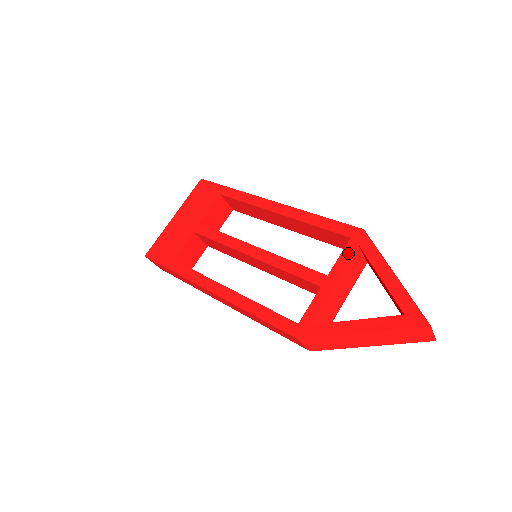
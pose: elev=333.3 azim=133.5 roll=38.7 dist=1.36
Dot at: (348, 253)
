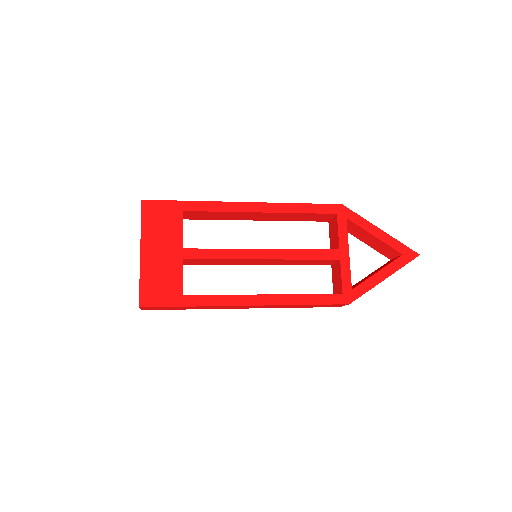
Dot at: (343, 227)
